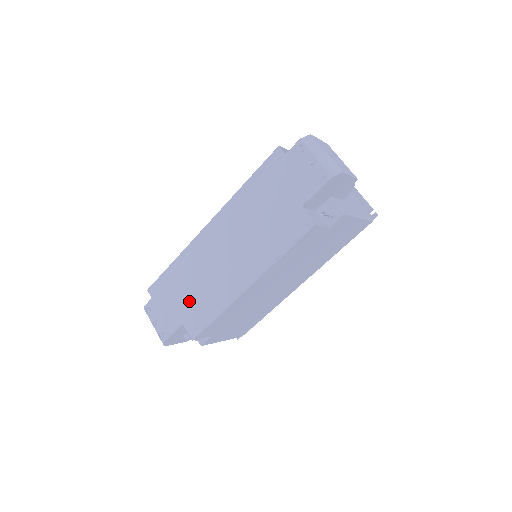
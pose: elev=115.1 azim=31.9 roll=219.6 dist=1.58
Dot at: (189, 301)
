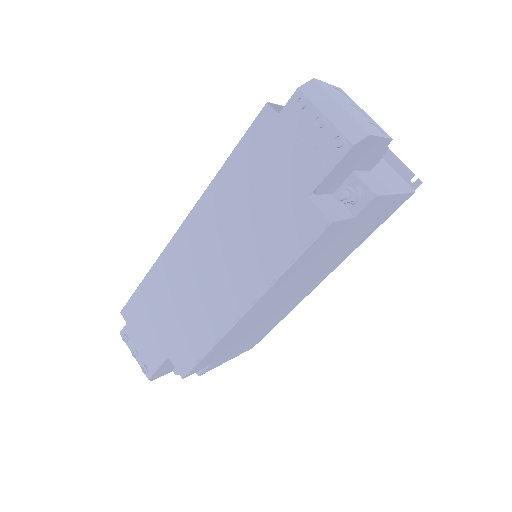
Dot at: (172, 328)
